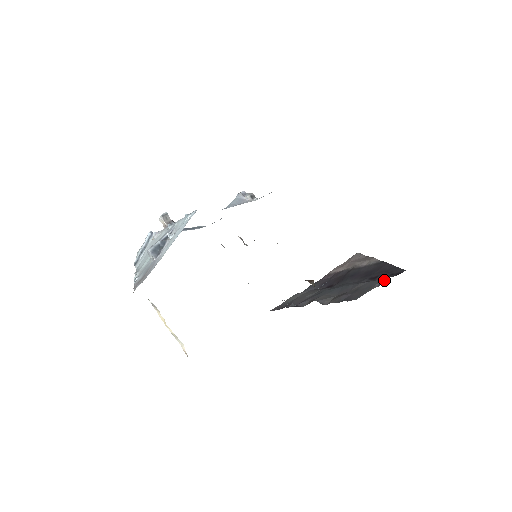
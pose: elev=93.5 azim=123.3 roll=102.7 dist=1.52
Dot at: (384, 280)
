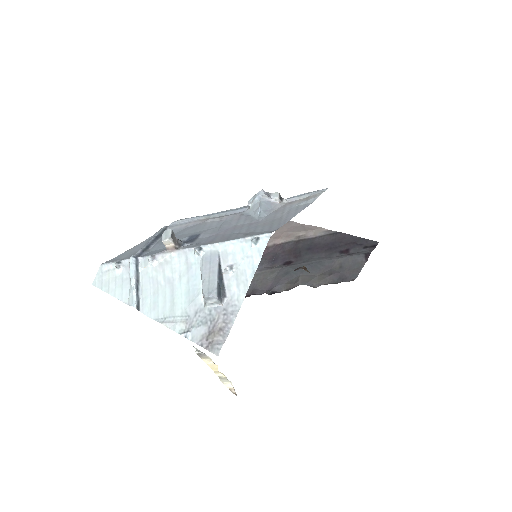
Dot at: (368, 255)
